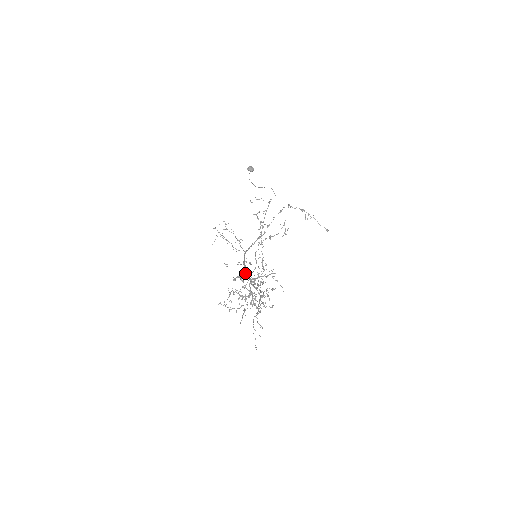
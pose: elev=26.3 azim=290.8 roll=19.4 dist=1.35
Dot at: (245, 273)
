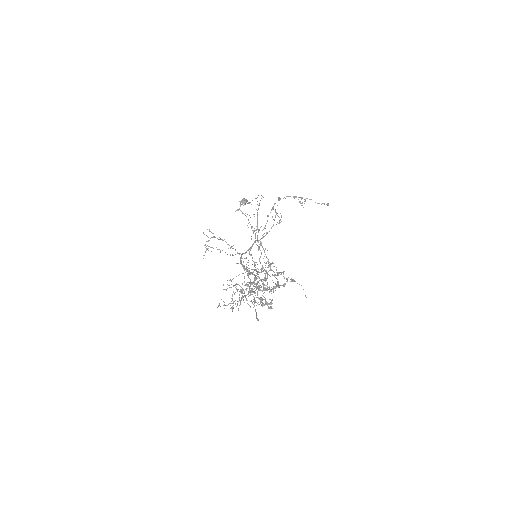
Dot at: occluded
